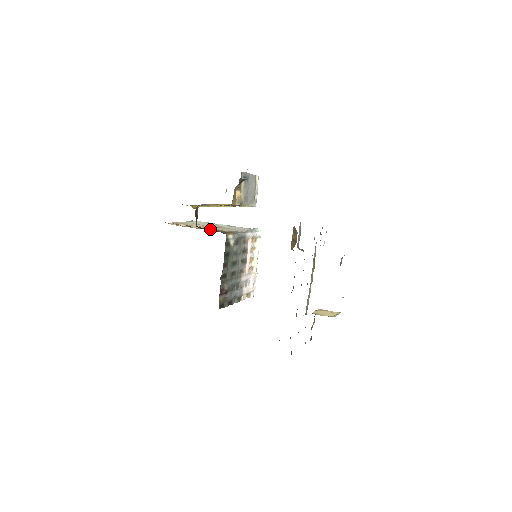
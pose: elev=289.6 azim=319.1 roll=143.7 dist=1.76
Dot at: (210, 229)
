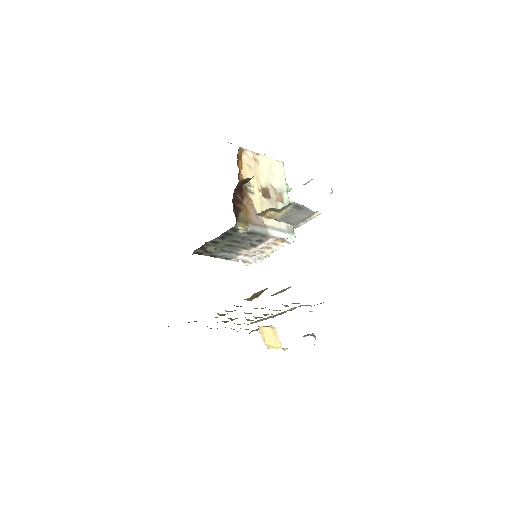
Dot at: (243, 202)
